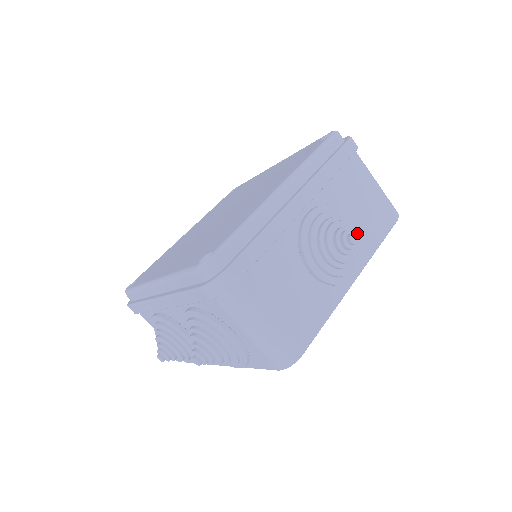
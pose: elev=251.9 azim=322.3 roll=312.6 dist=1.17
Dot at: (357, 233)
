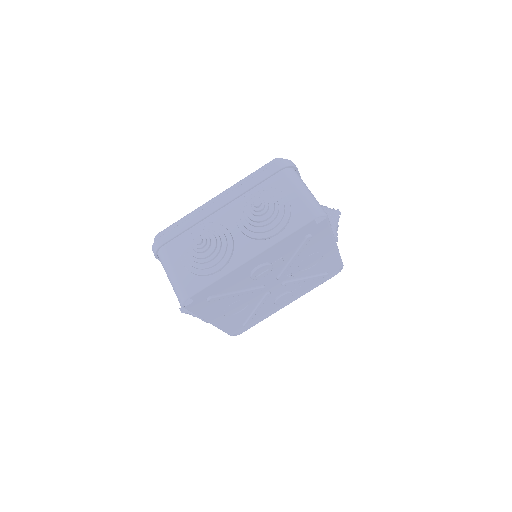
Dot at: occluded
